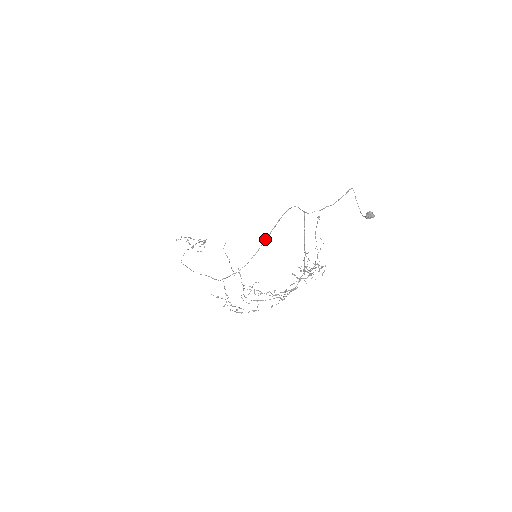
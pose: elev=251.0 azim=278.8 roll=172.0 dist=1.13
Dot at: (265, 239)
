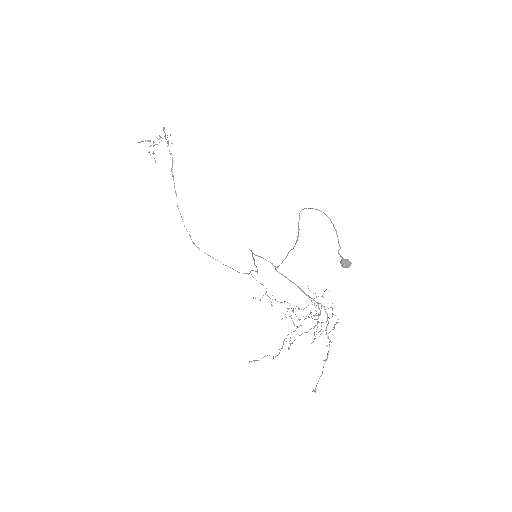
Dot at: (254, 262)
